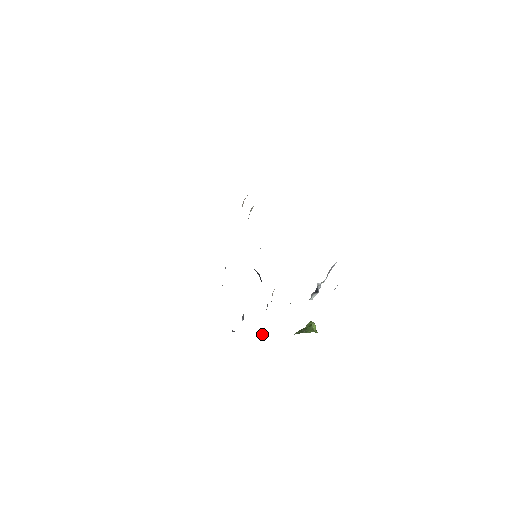
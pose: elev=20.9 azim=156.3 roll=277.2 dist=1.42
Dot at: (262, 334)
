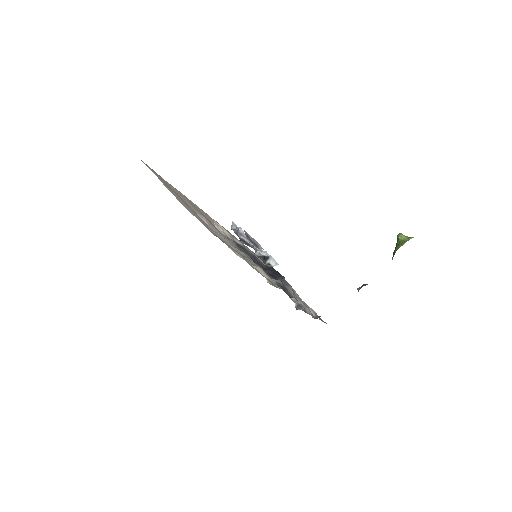
Dot at: occluded
